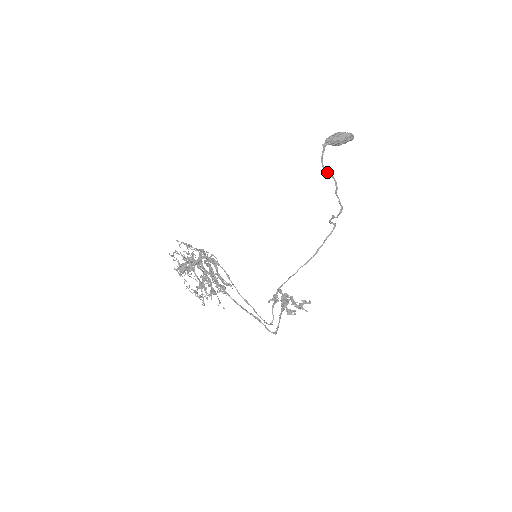
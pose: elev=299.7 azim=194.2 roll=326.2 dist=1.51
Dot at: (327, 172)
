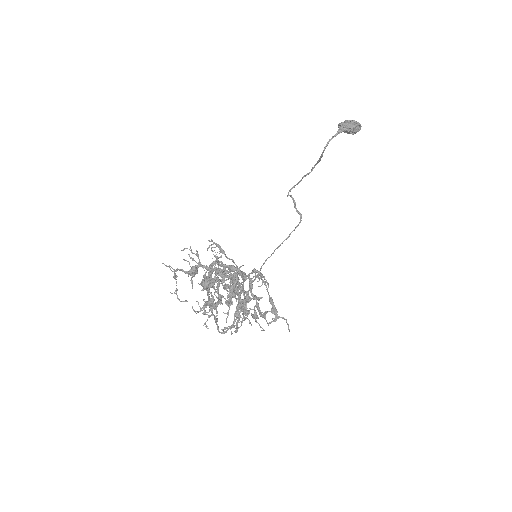
Dot at: (321, 156)
